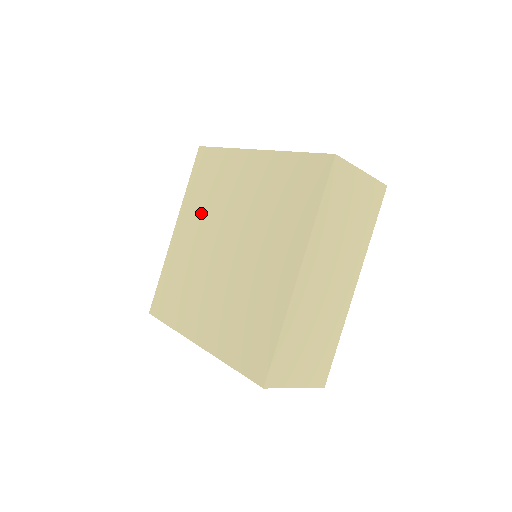
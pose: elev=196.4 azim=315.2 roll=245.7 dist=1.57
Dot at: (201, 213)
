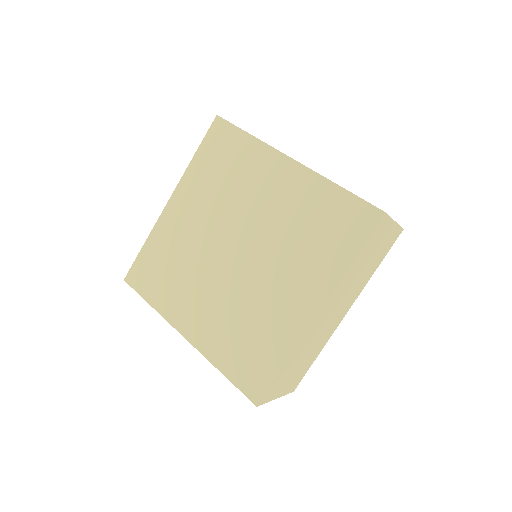
Dot at: (208, 198)
